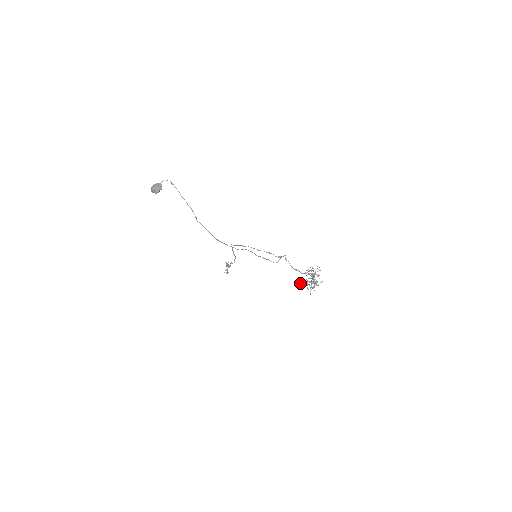
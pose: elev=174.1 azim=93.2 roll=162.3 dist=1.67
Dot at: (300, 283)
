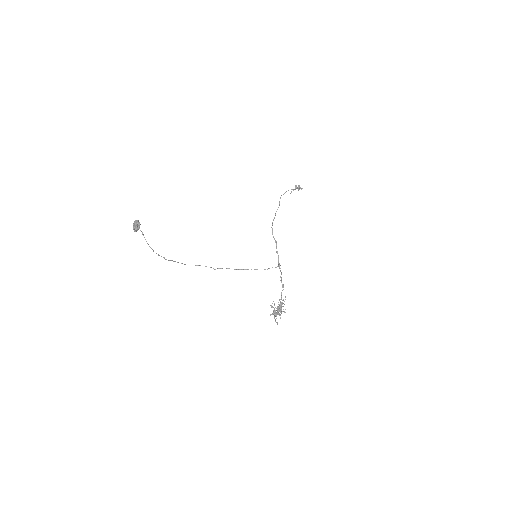
Dot at: (273, 301)
